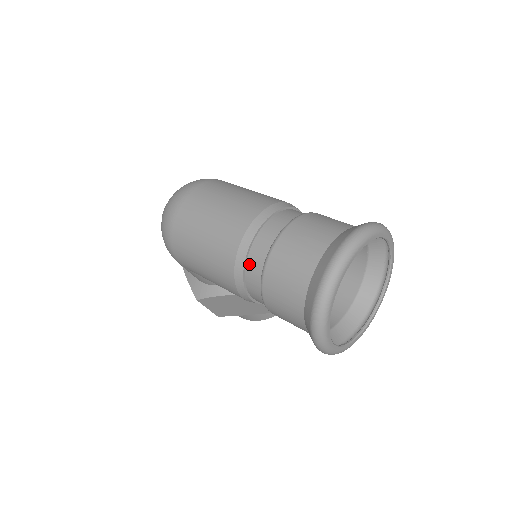
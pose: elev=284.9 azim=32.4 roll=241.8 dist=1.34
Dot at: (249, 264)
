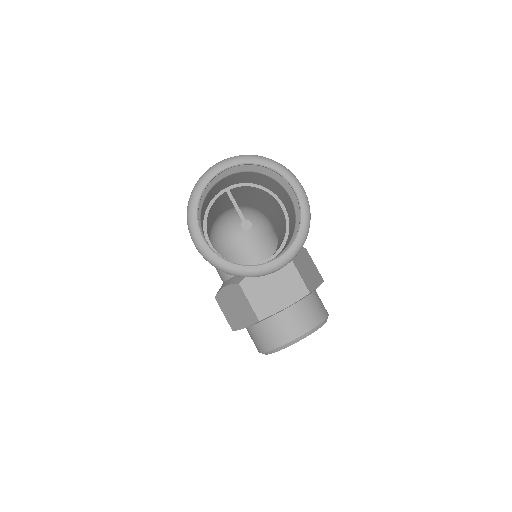
Dot at: occluded
